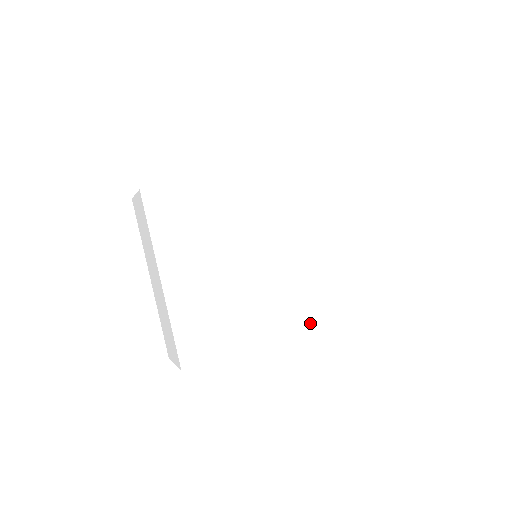
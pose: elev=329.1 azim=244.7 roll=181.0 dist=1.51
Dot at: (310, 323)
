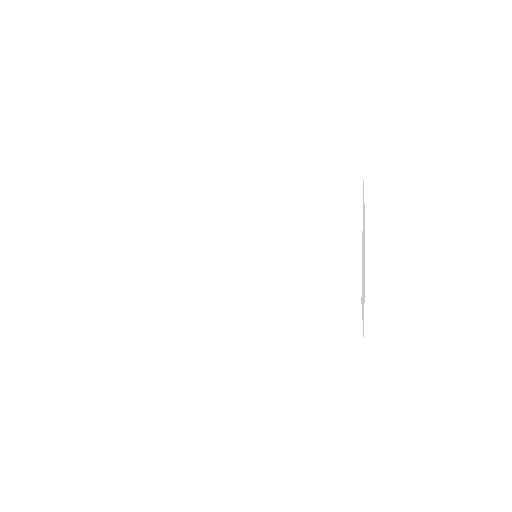
Dot at: (268, 296)
